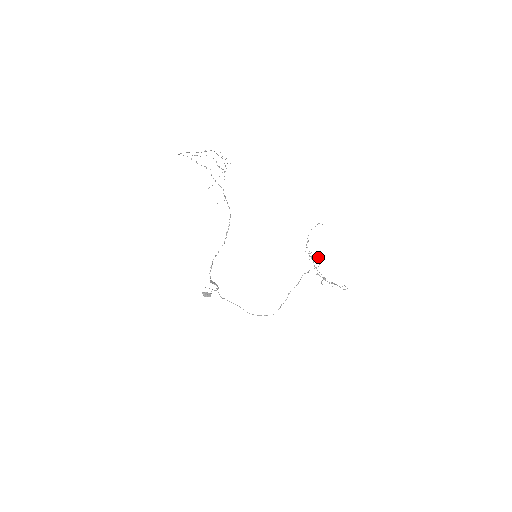
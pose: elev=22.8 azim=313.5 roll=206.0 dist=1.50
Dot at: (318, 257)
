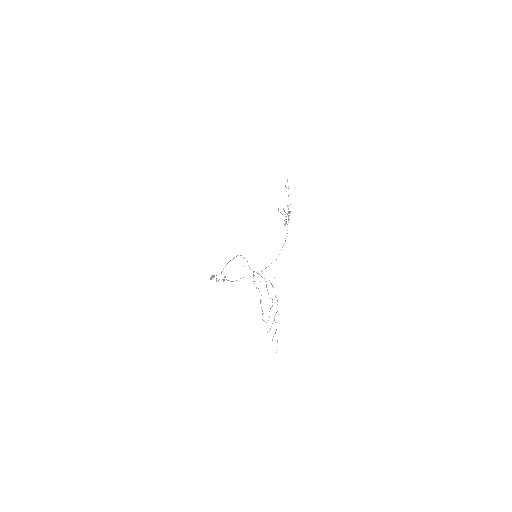
Dot at: occluded
